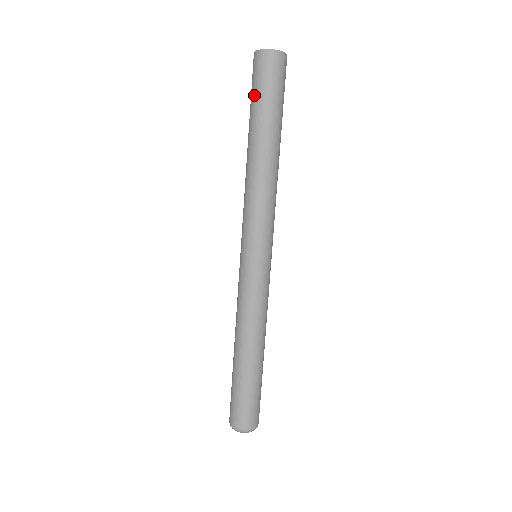
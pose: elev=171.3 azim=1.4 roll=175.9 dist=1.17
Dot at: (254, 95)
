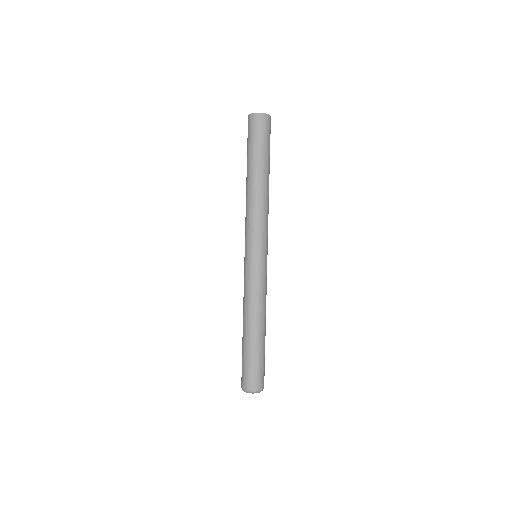
Dot at: (248, 144)
